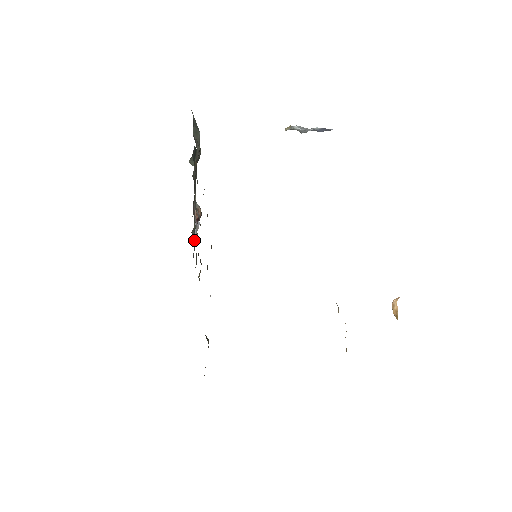
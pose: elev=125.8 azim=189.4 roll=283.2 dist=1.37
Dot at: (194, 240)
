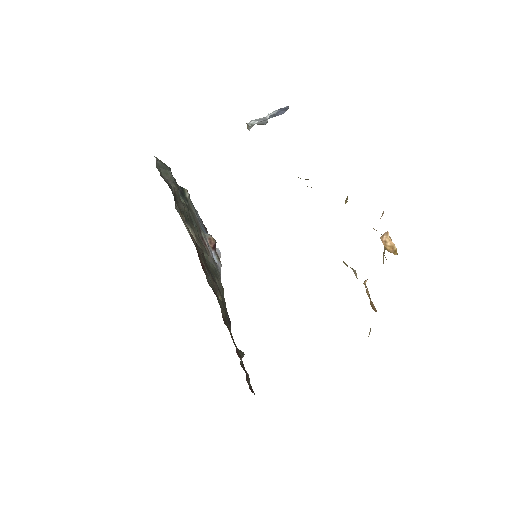
Dot at: (215, 267)
